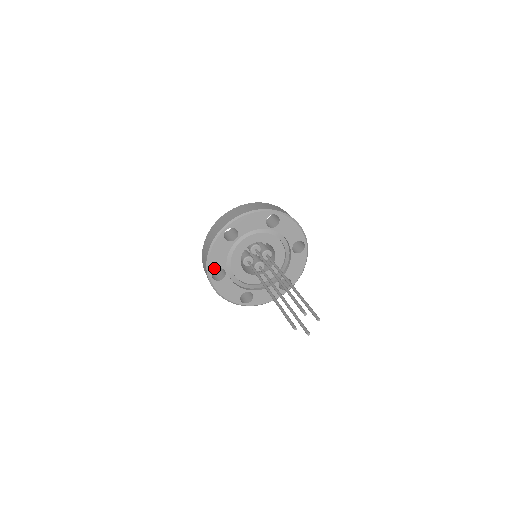
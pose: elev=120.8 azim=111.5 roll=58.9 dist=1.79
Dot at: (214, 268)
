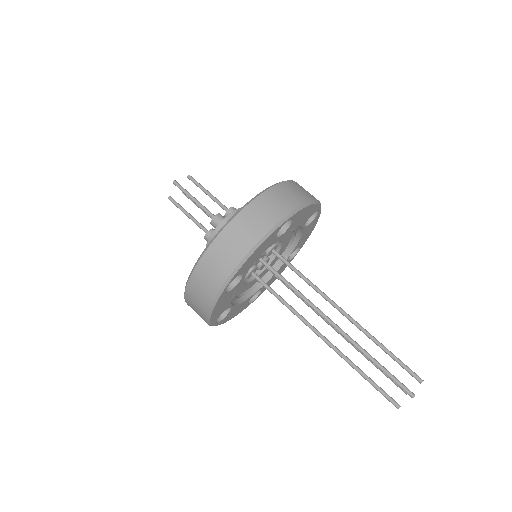
Dot at: (217, 317)
